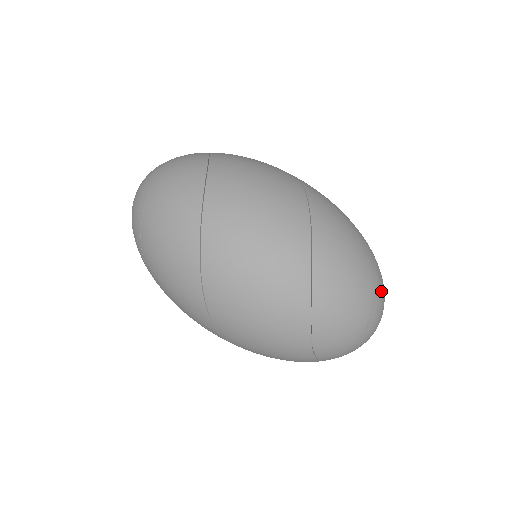
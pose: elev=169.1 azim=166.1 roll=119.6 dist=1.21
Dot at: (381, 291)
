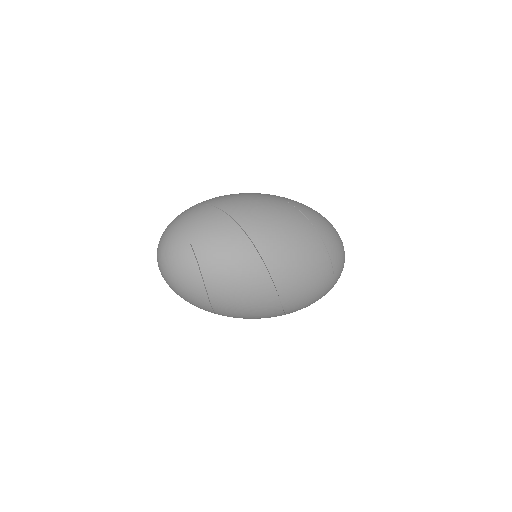
Dot at: occluded
